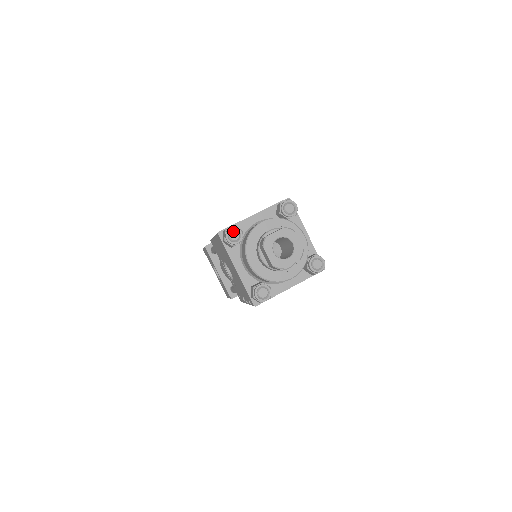
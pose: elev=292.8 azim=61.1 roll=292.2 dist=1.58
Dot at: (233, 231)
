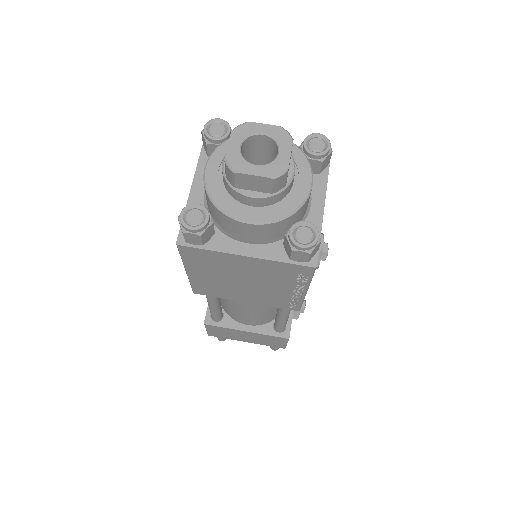
Dot at: (220, 123)
